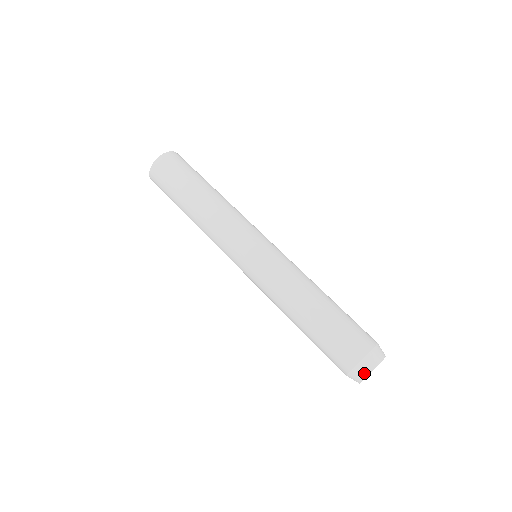
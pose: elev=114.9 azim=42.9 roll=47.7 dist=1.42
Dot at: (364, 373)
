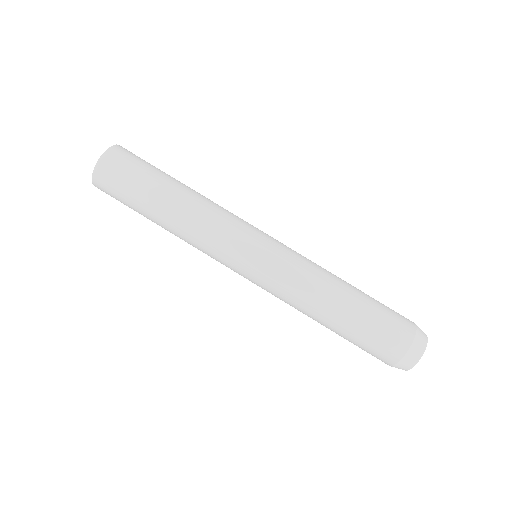
Dot at: (410, 364)
